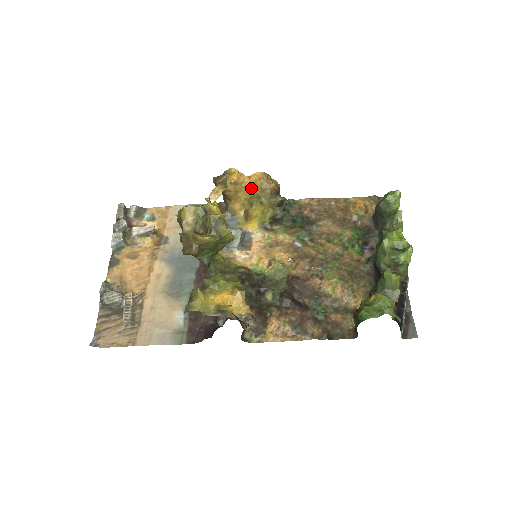
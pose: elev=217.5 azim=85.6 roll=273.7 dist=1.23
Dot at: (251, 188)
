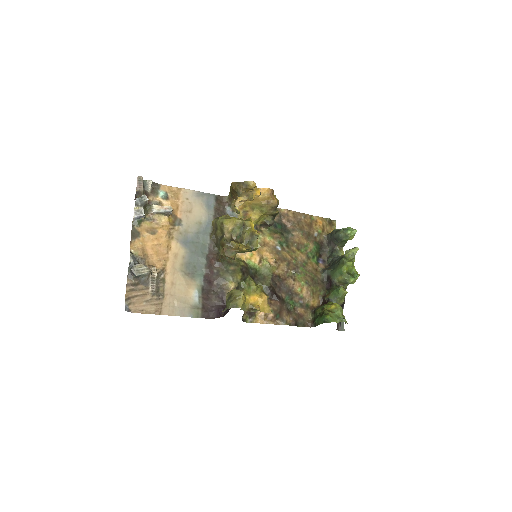
Dot at: (258, 198)
